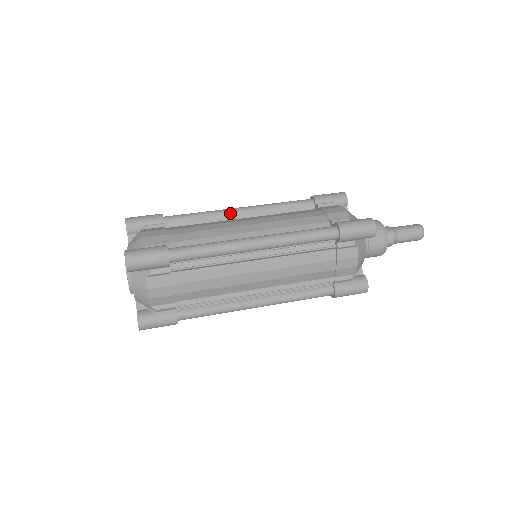
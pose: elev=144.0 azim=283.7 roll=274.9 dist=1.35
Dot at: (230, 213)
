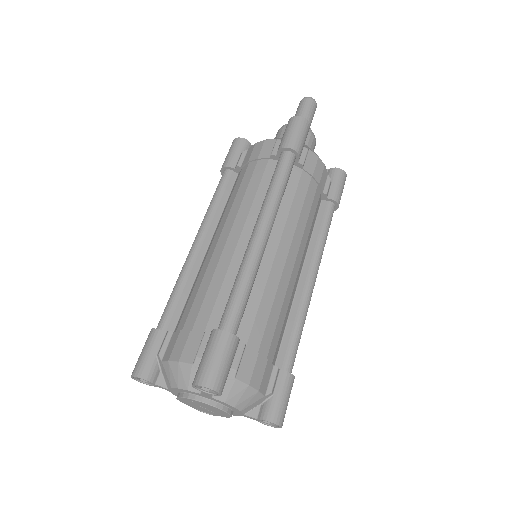
Dot at: occluded
